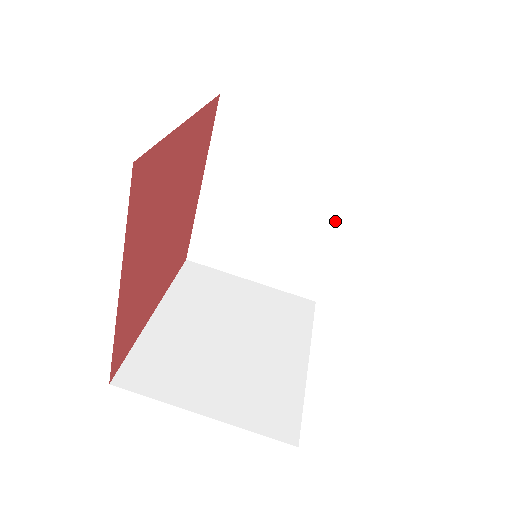
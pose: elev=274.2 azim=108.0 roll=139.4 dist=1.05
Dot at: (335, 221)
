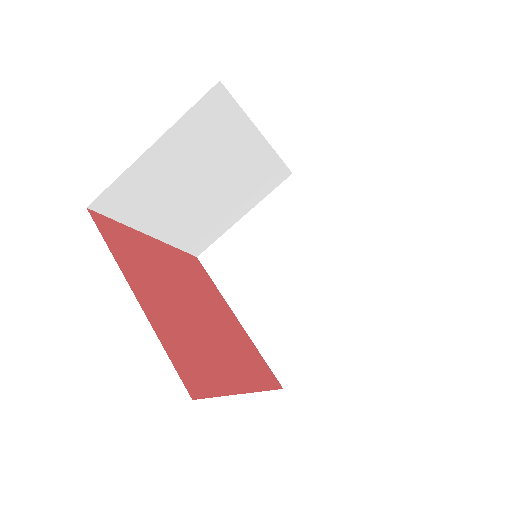
Dot at: (249, 142)
